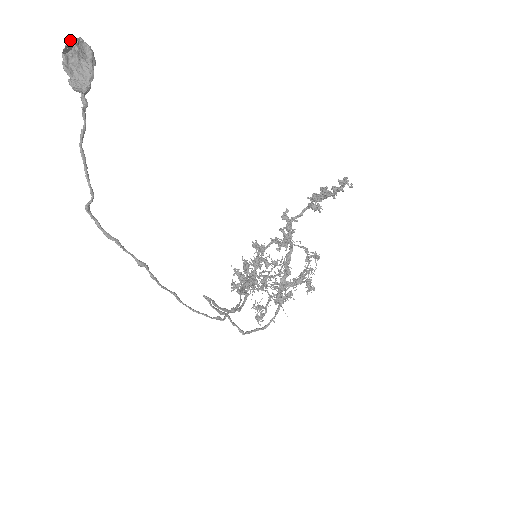
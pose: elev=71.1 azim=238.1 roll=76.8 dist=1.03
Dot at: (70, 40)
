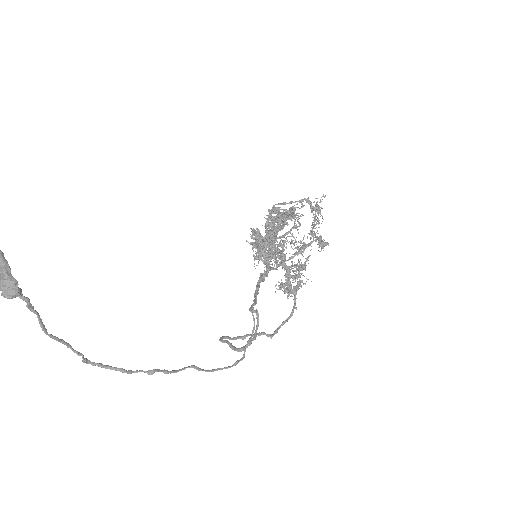
Dot at: out of frame
